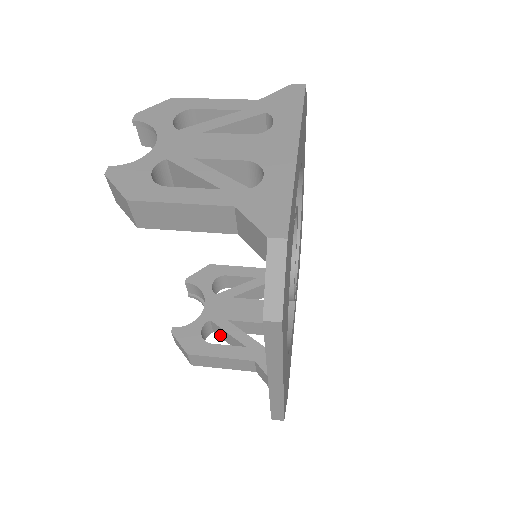
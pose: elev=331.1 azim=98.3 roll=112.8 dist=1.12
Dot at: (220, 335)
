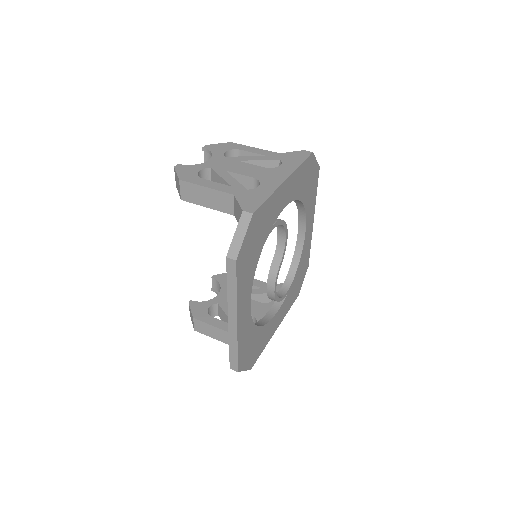
Dot at: (222, 318)
